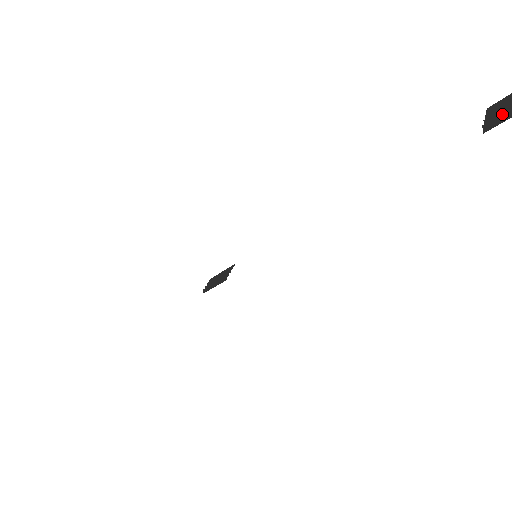
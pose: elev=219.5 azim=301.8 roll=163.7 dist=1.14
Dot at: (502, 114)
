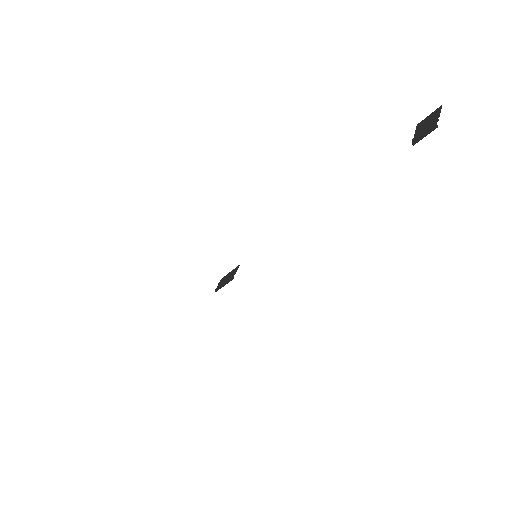
Dot at: (425, 130)
